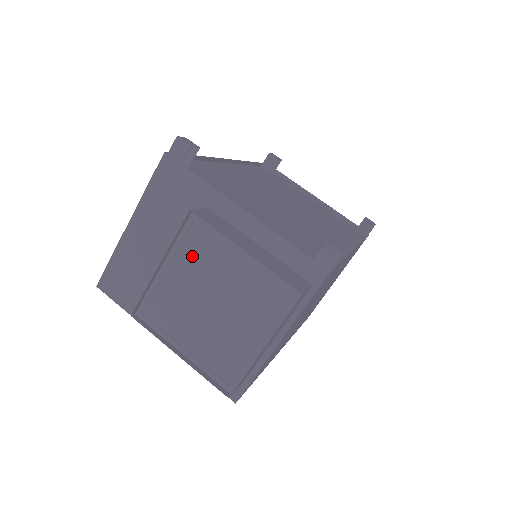
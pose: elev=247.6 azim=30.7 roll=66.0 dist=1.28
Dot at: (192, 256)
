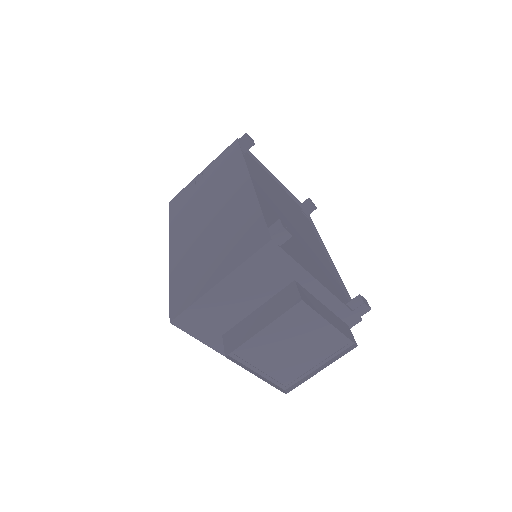
Dot at: (288, 322)
